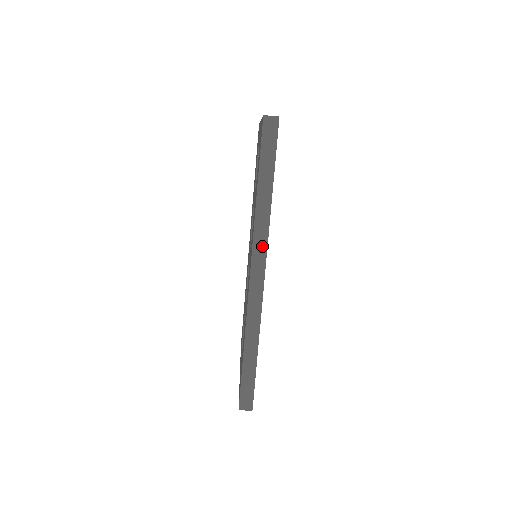
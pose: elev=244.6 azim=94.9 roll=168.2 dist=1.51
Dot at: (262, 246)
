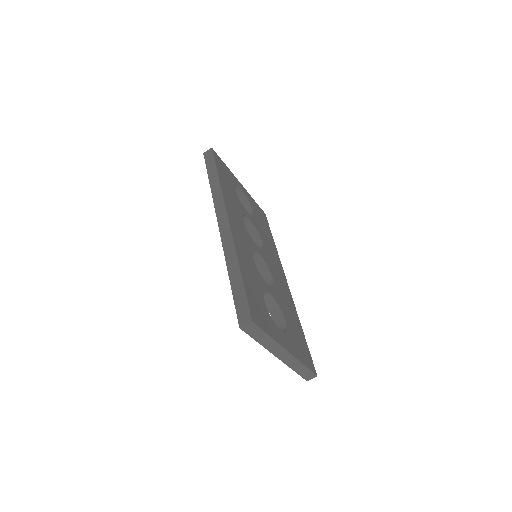
Dot at: (221, 204)
